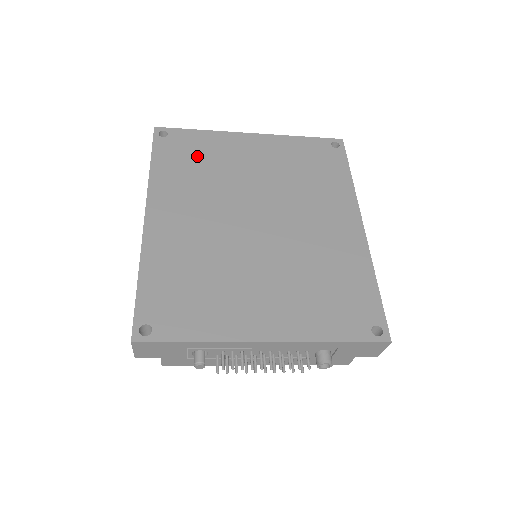
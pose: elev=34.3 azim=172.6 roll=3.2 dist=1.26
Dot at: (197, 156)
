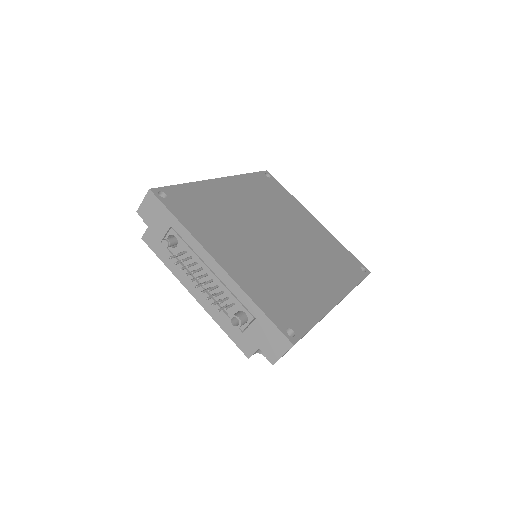
Dot at: (276, 195)
